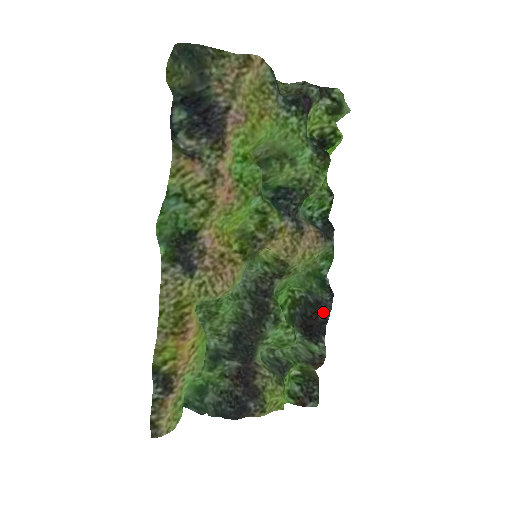
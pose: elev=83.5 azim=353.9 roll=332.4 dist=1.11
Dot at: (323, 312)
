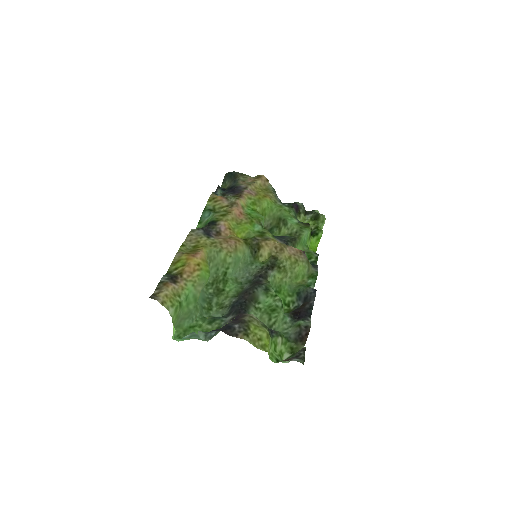
Dot at: (309, 303)
